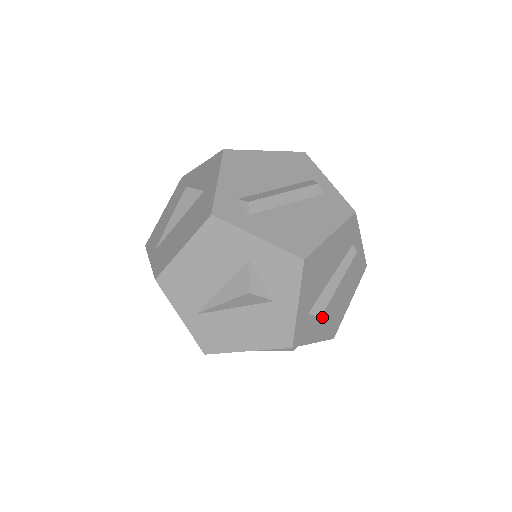
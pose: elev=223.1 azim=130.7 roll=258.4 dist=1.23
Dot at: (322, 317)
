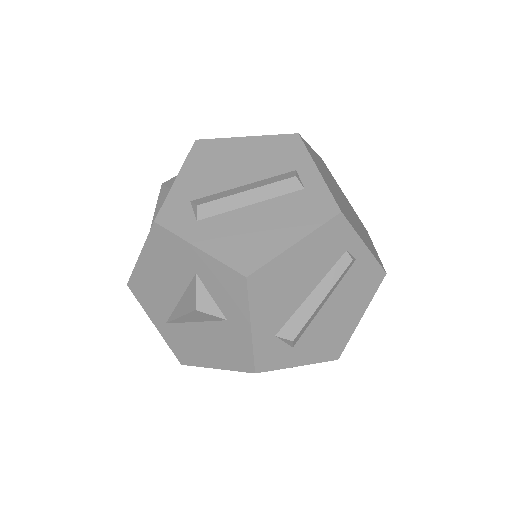
Dot at: (306, 338)
